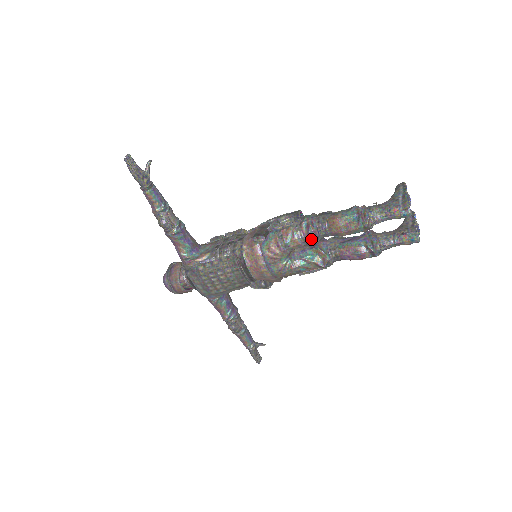
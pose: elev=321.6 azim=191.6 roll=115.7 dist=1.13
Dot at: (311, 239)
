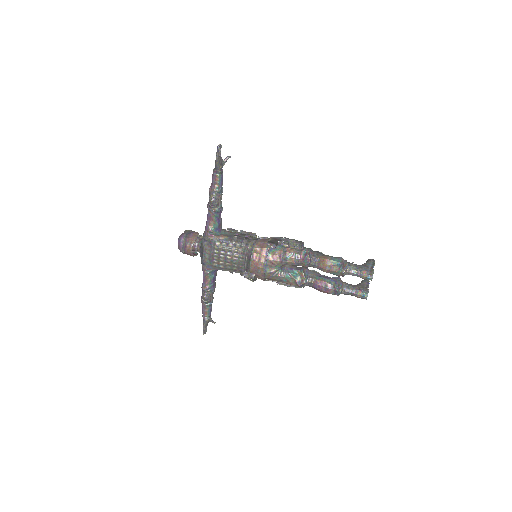
Dot at: (303, 263)
